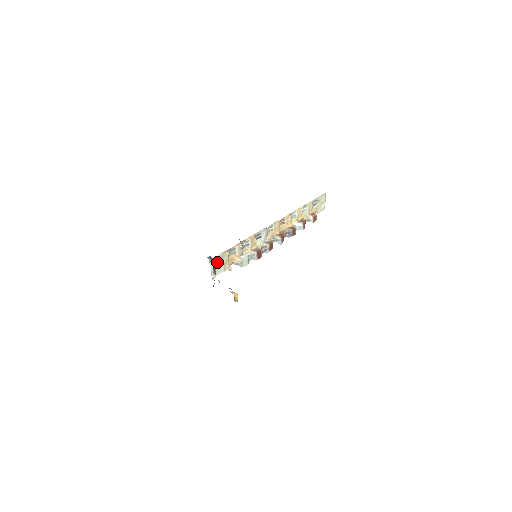
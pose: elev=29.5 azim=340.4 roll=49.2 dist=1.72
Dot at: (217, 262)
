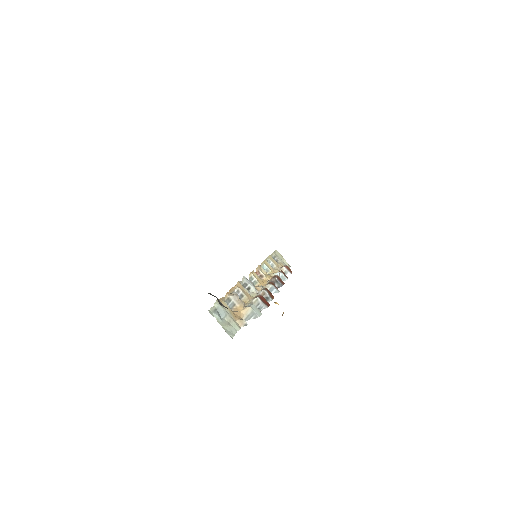
Dot at: (220, 317)
